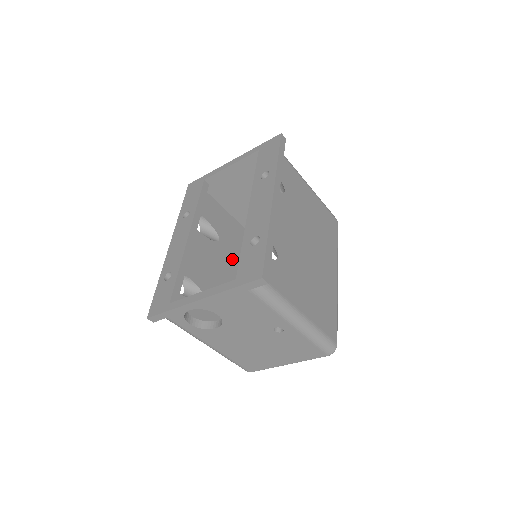
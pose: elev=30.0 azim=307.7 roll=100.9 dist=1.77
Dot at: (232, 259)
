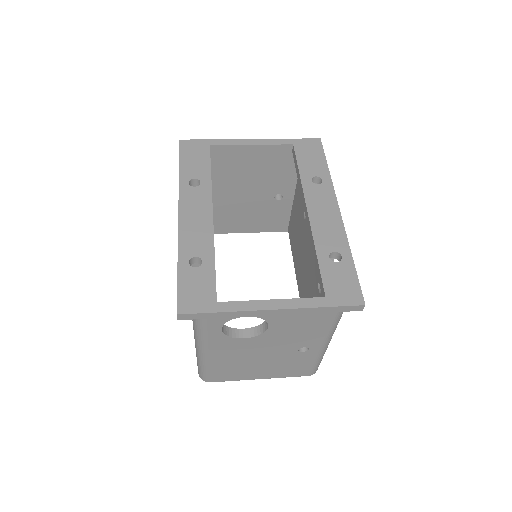
Dot at: occluded
